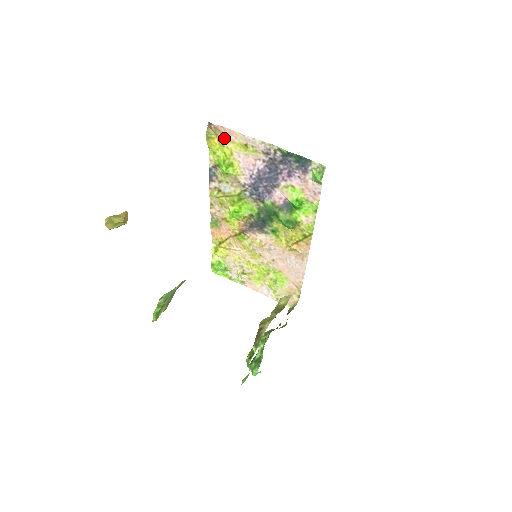
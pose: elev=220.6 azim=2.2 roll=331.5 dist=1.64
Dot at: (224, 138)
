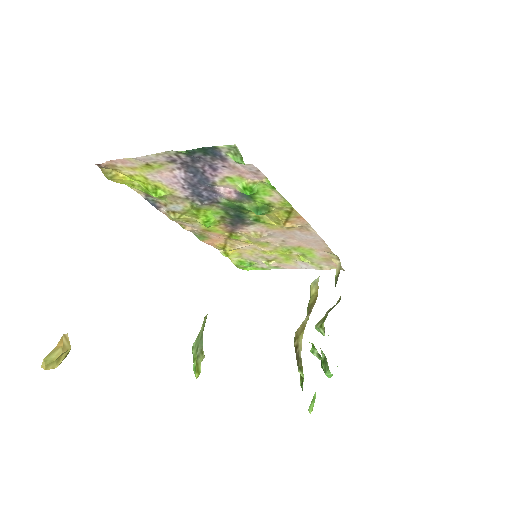
Dot at: (124, 169)
